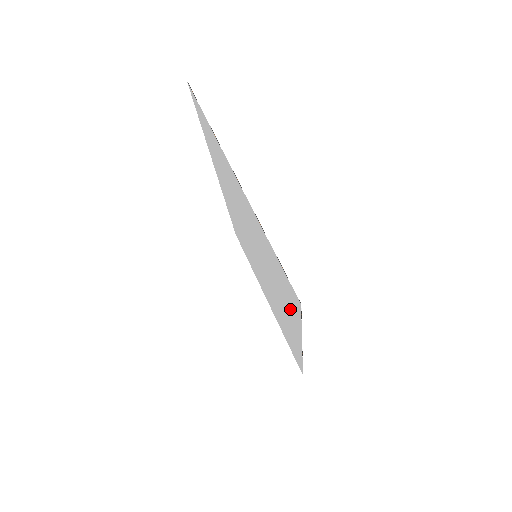
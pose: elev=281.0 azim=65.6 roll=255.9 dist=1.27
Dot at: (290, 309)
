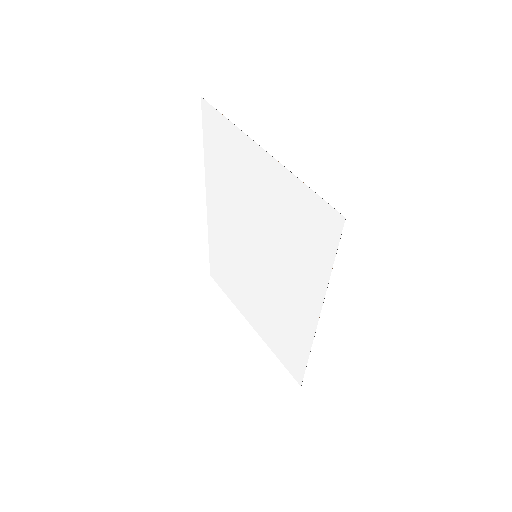
Dot at: (314, 263)
